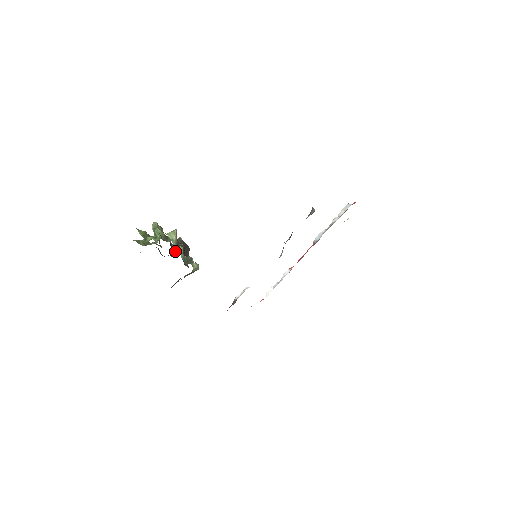
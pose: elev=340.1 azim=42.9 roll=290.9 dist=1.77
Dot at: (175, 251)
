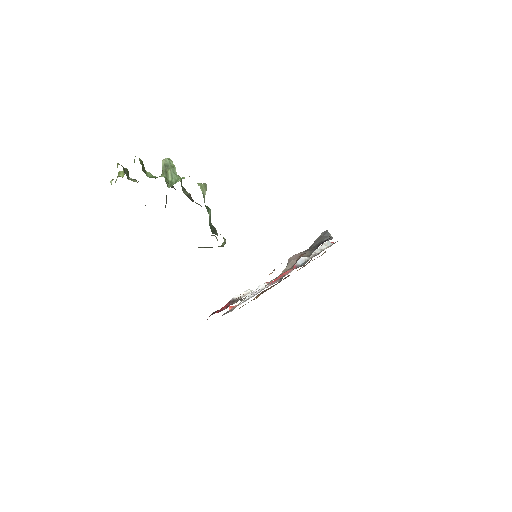
Dot at: (165, 205)
